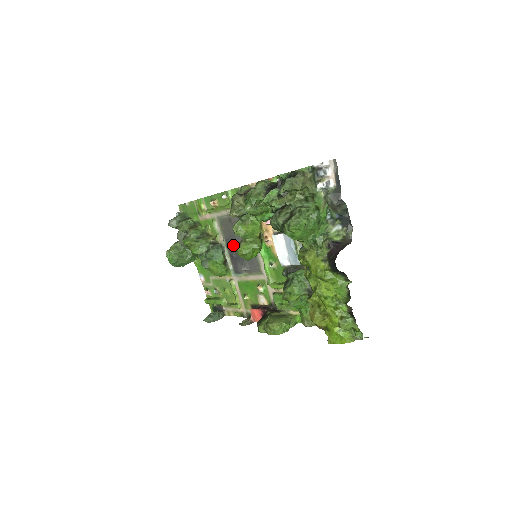
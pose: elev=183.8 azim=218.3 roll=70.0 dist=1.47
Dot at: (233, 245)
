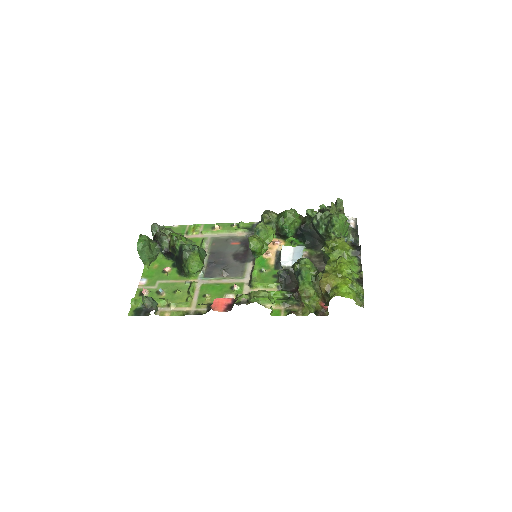
Dot at: (218, 256)
